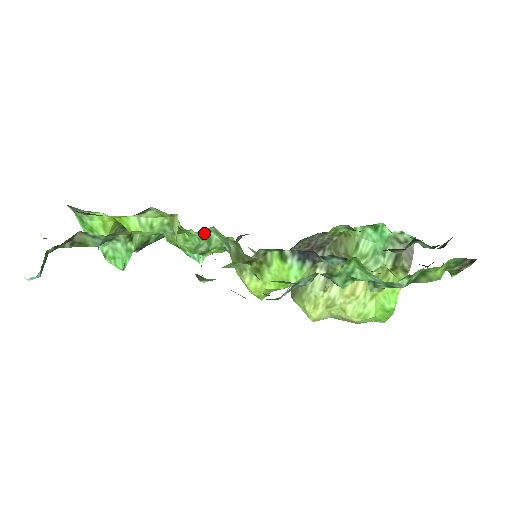
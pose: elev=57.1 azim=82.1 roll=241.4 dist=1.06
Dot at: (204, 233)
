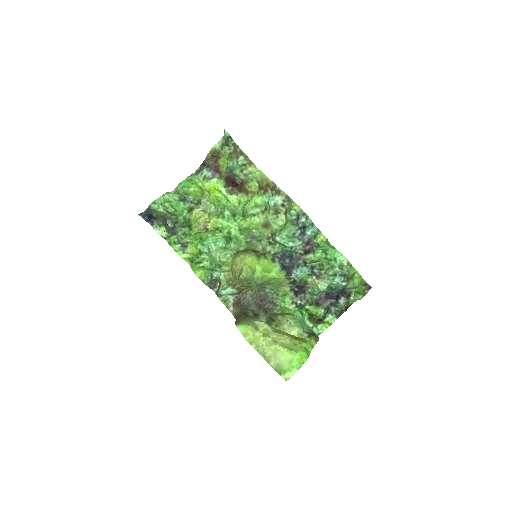
Dot at: (229, 238)
